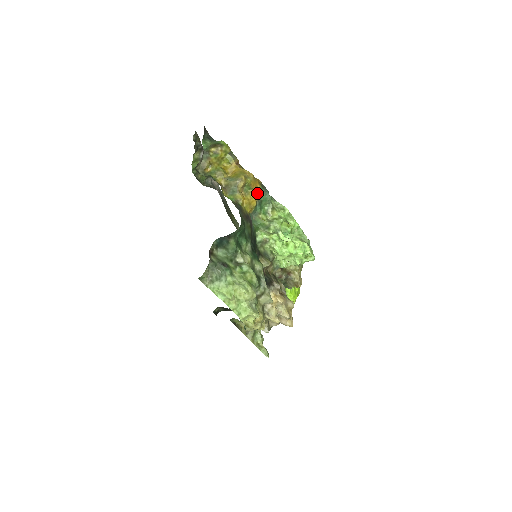
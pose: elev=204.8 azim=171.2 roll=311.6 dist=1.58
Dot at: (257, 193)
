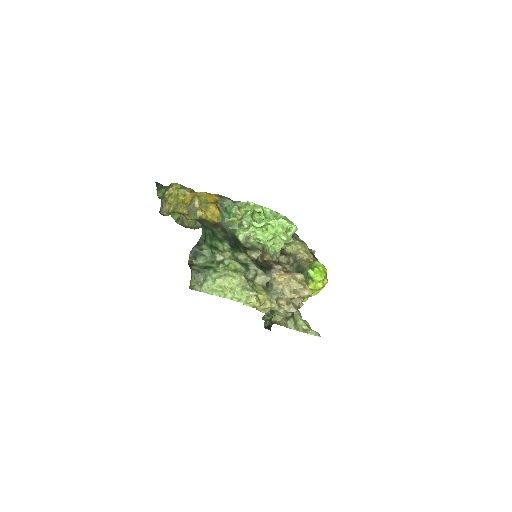
Dot at: (217, 204)
